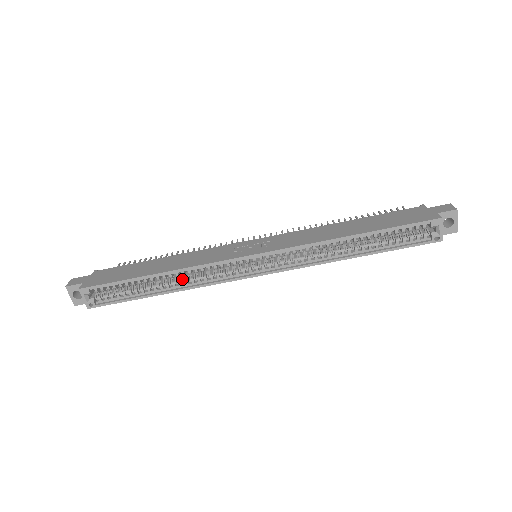
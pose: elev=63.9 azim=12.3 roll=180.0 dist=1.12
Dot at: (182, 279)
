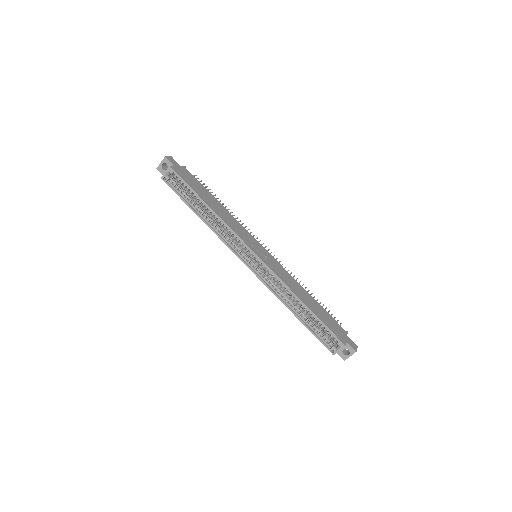
Dot at: occluded
